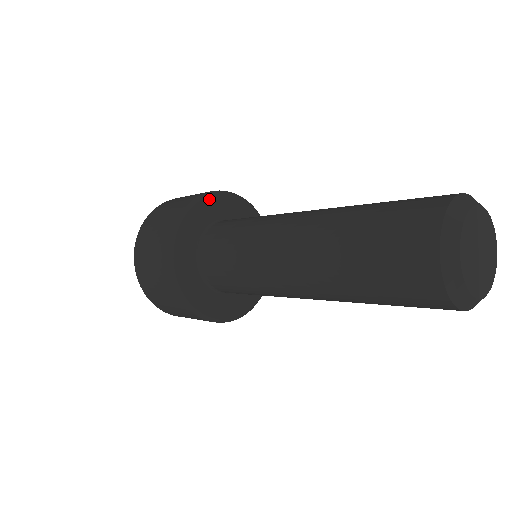
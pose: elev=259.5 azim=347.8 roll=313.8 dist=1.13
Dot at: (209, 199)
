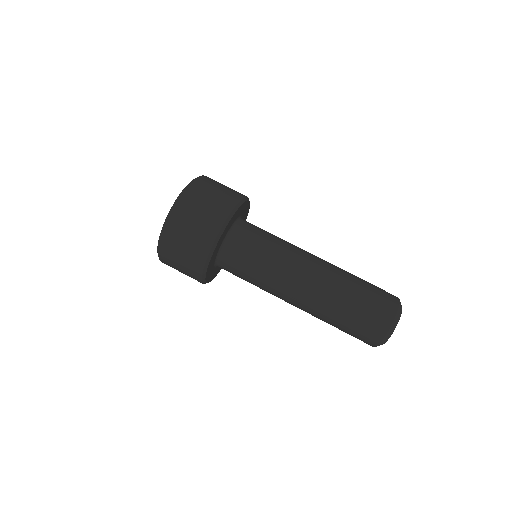
Dot at: (247, 202)
